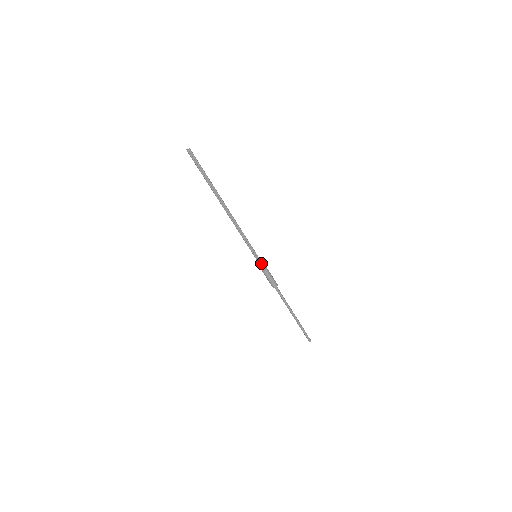
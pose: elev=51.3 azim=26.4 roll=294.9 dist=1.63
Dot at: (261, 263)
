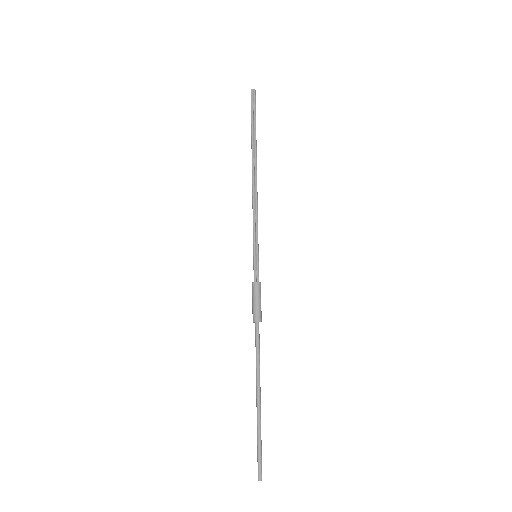
Dot at: (258, 270)
